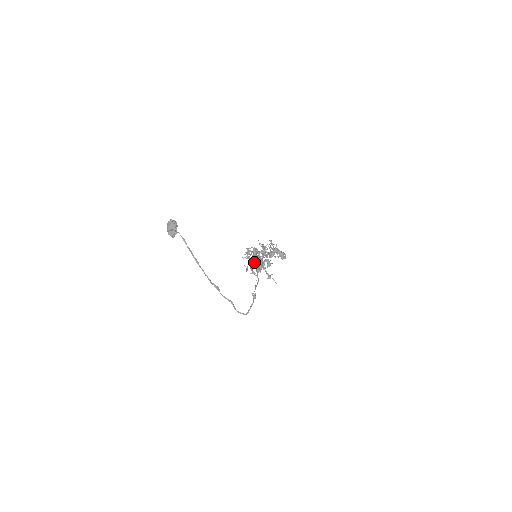
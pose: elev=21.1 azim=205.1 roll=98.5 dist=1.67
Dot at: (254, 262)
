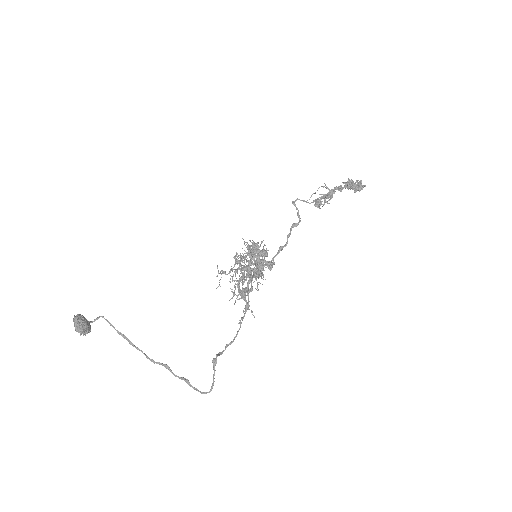
Dot at: (243, 277)
